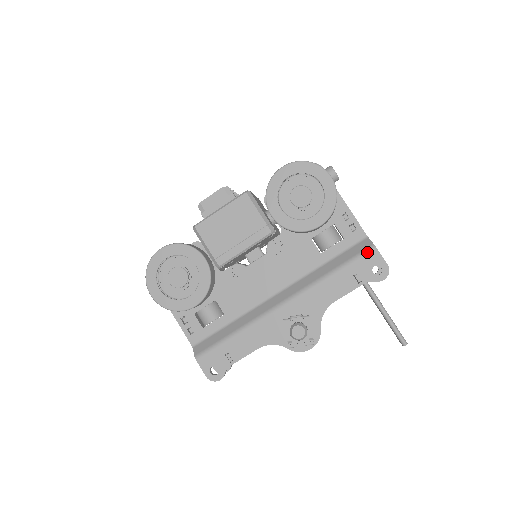
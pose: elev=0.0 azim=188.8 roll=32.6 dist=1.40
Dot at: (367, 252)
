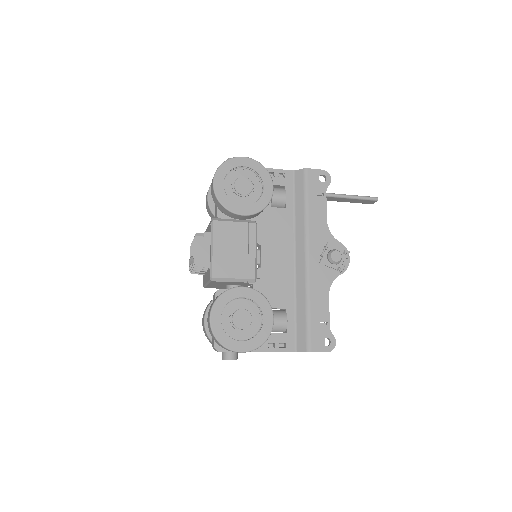
Dot at: (307, 176)
